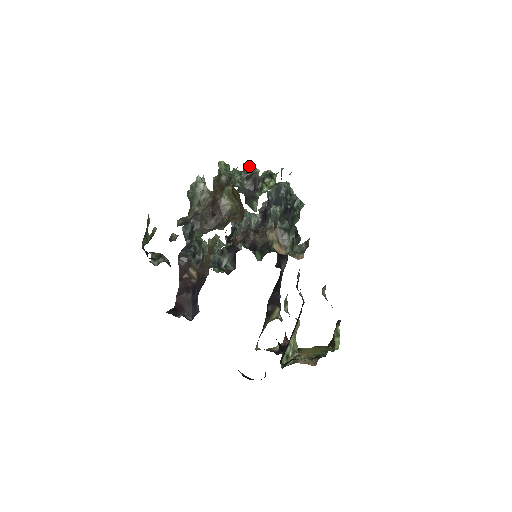
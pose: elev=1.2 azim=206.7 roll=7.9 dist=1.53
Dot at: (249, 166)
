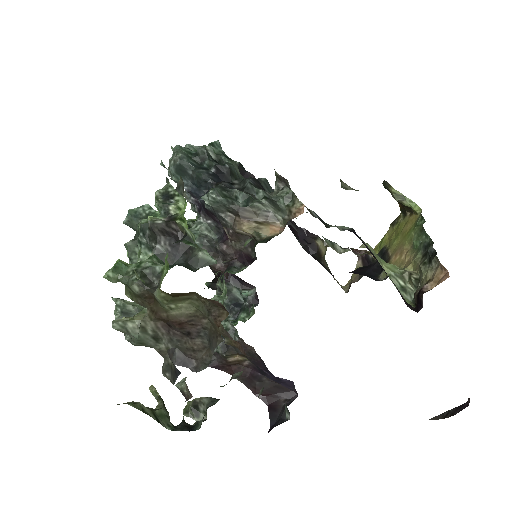
Dot at: (132, 218)
